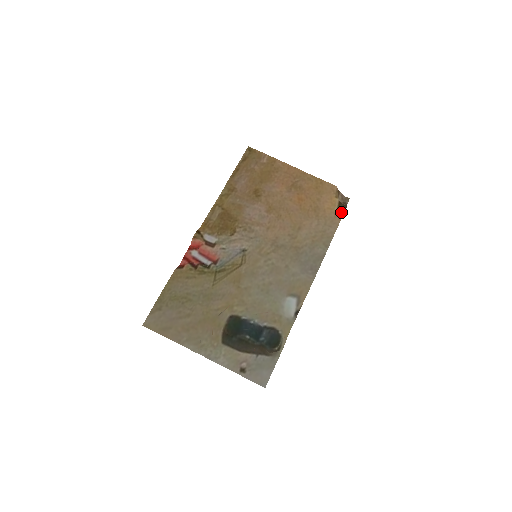
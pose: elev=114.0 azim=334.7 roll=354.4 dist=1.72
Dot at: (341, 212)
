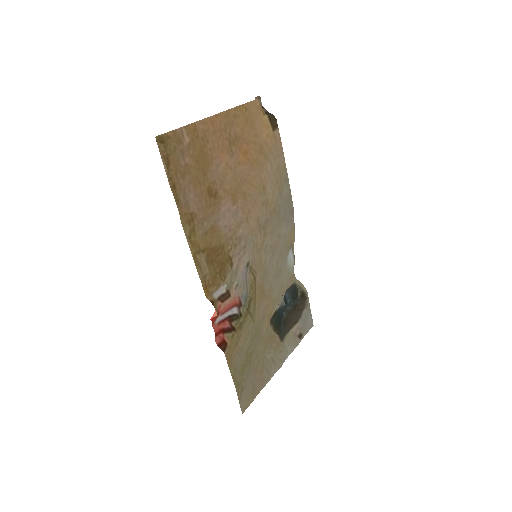
Dot at: (276, 129)
